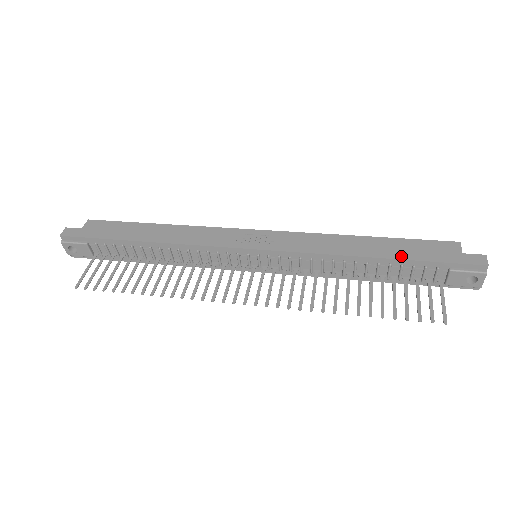
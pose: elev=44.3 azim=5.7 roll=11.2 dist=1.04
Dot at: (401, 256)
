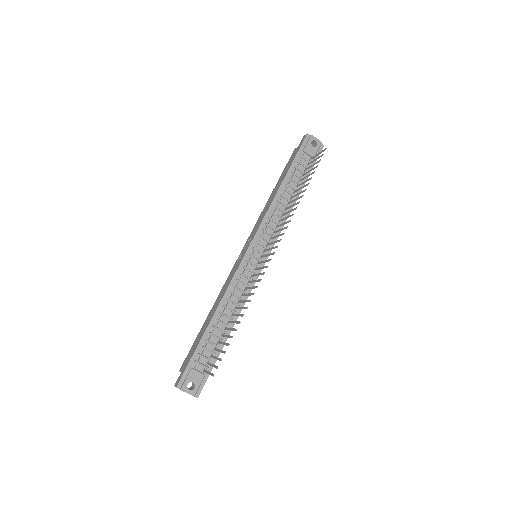
Dot at: (287, 172)
